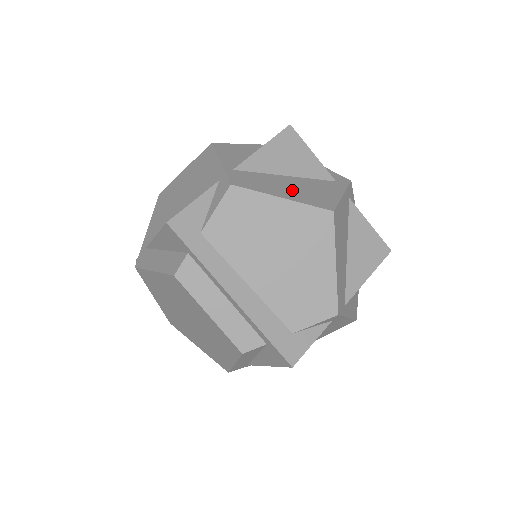
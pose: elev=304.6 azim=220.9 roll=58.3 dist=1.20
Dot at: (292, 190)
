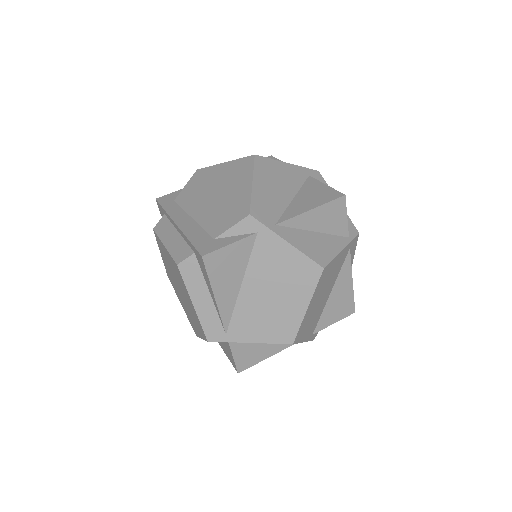
Dot at: occluded
